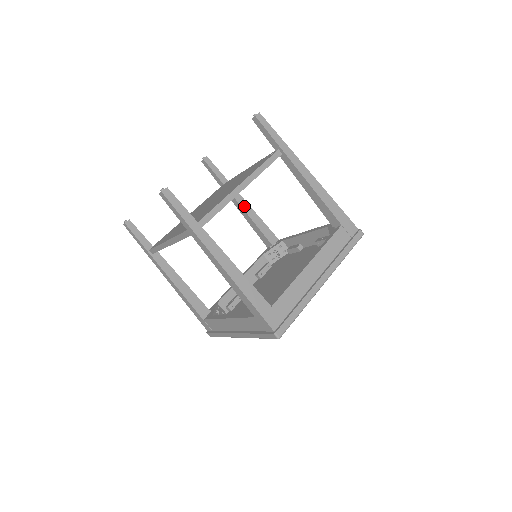
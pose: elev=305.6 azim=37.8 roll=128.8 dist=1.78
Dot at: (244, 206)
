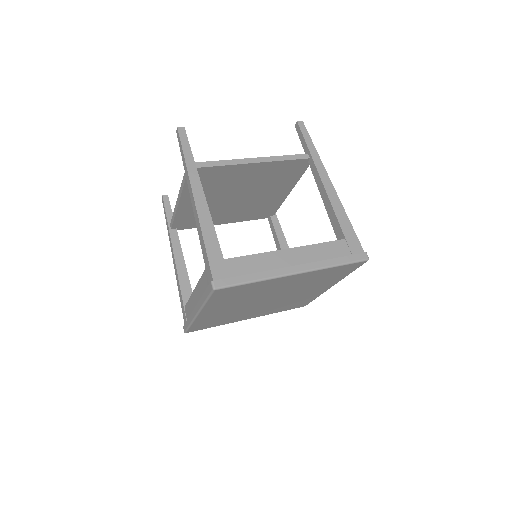
Dot at: (280, 237)
